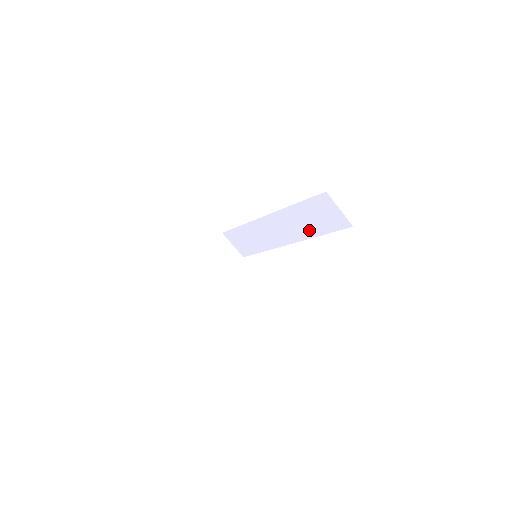
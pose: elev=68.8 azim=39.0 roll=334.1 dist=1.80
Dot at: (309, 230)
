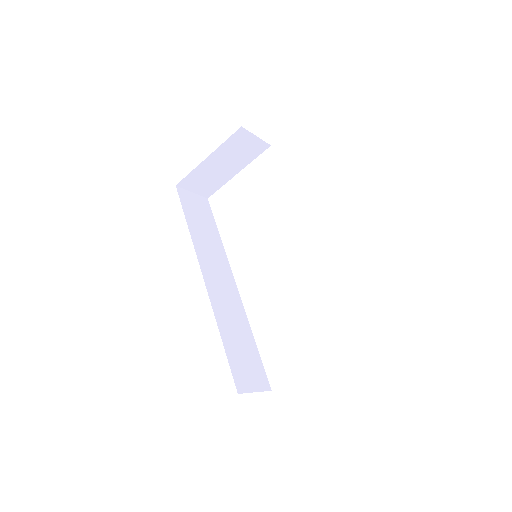
Dot at: occluded
